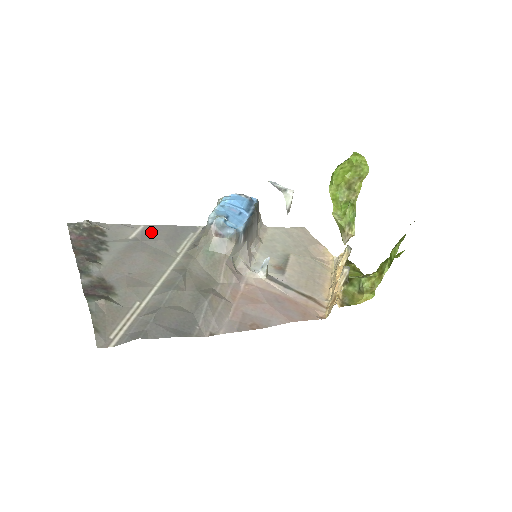
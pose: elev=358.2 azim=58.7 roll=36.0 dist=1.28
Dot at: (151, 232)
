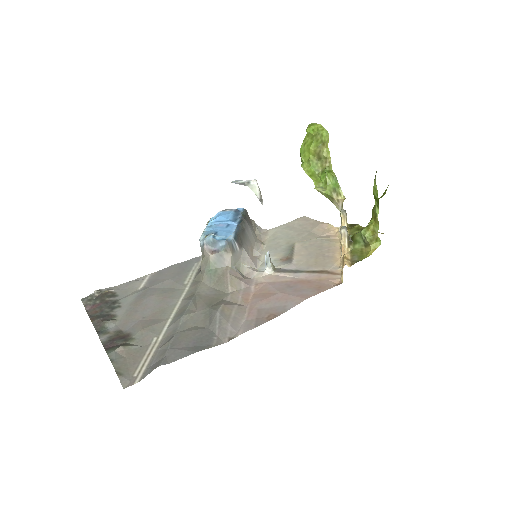
Dot at: (157, 277)
